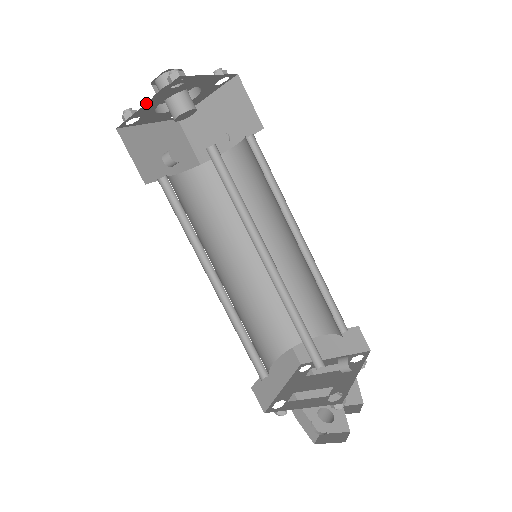
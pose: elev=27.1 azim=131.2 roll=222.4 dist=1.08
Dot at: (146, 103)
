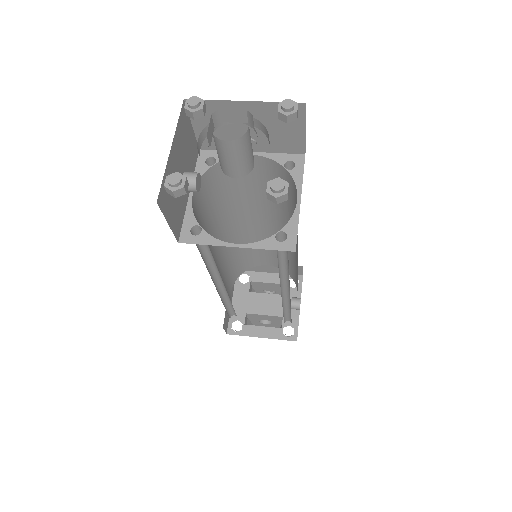
Dot at: occluded
